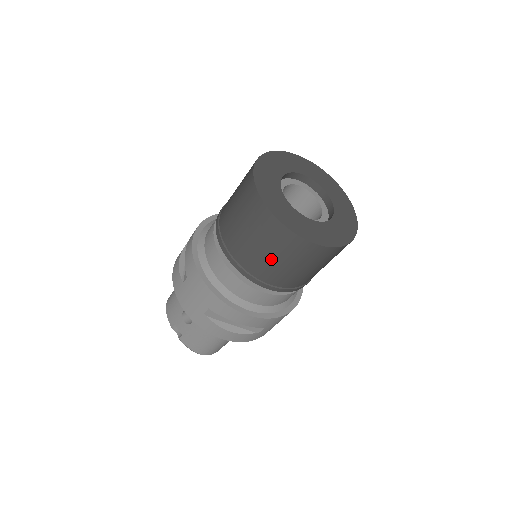
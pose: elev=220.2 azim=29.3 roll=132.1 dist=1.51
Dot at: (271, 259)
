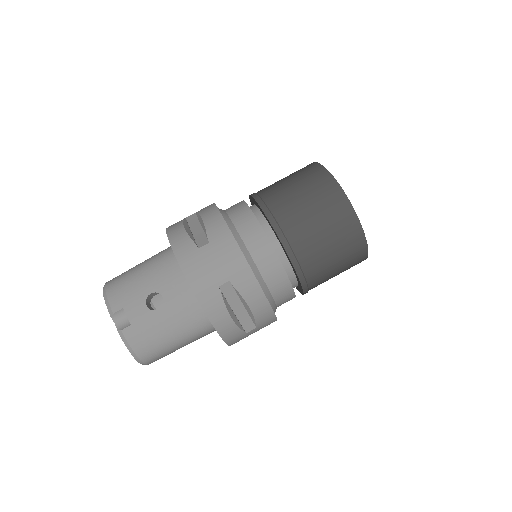
Dot at: (325, 243)
